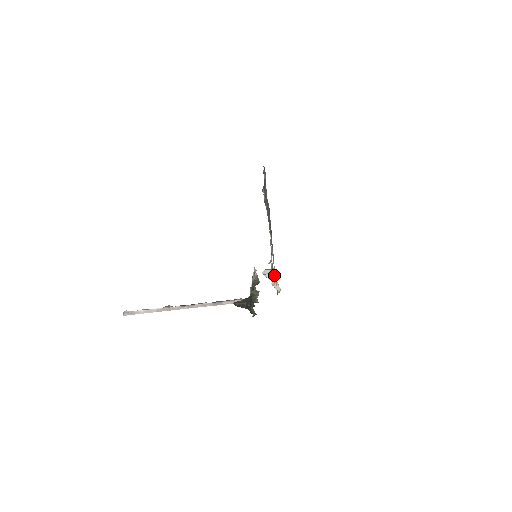
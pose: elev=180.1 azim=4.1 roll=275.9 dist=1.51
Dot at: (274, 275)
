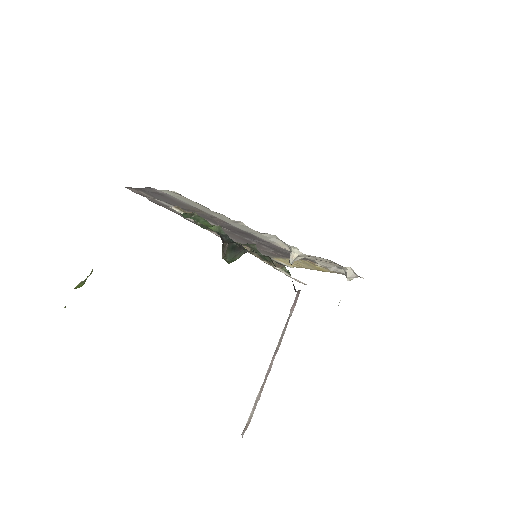
Dot at: (288, 246)
